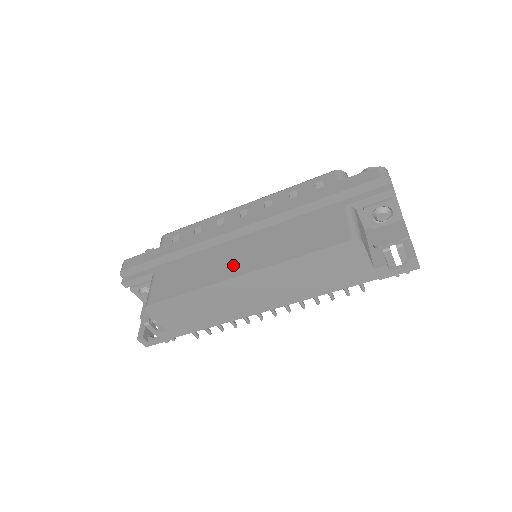
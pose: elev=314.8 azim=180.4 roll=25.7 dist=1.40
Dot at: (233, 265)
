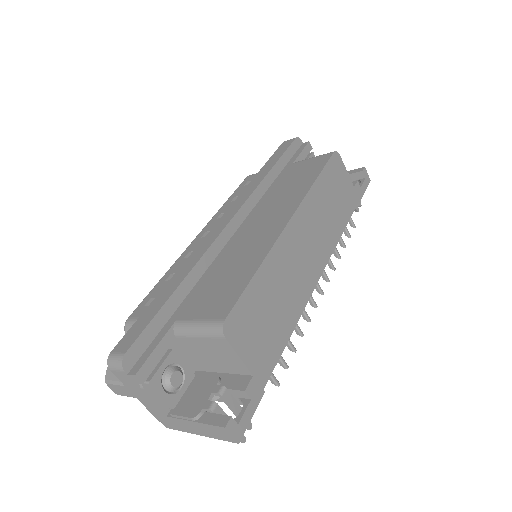
Dot at: (268, 229)
